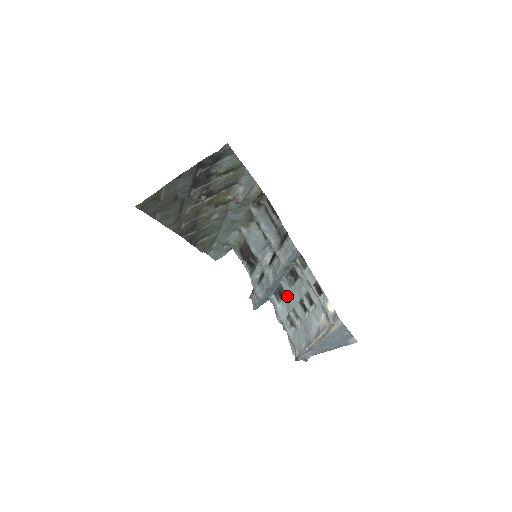
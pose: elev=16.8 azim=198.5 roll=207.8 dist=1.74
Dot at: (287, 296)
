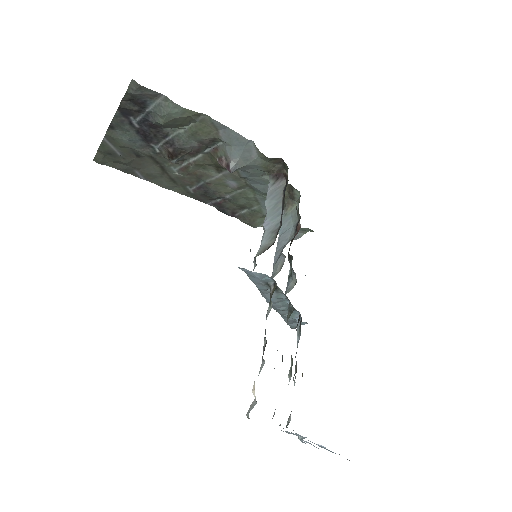
Dot at: occluded
